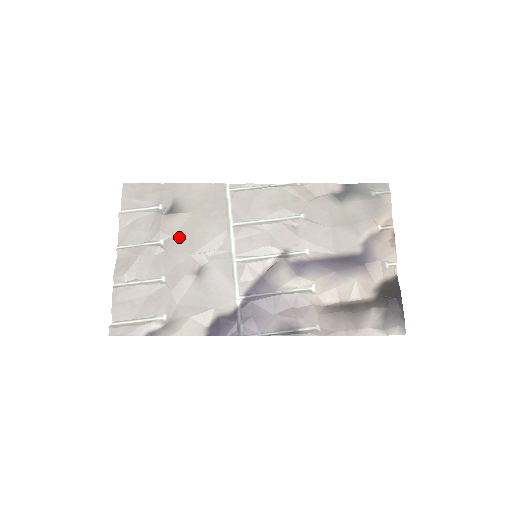
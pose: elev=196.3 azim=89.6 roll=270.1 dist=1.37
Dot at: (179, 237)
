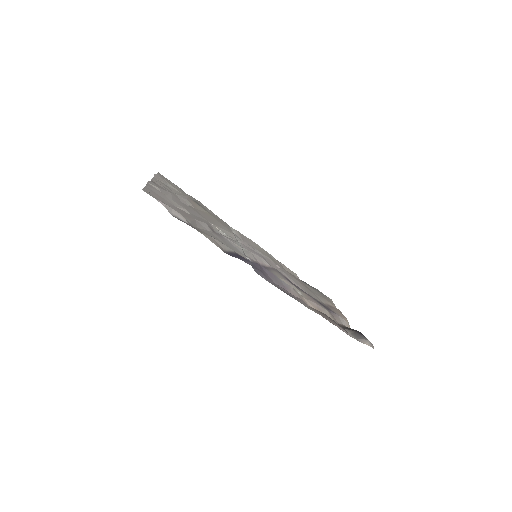
Dot at: (200, 211)
